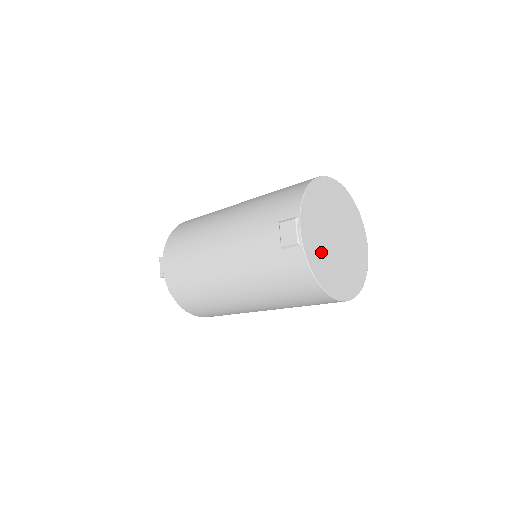
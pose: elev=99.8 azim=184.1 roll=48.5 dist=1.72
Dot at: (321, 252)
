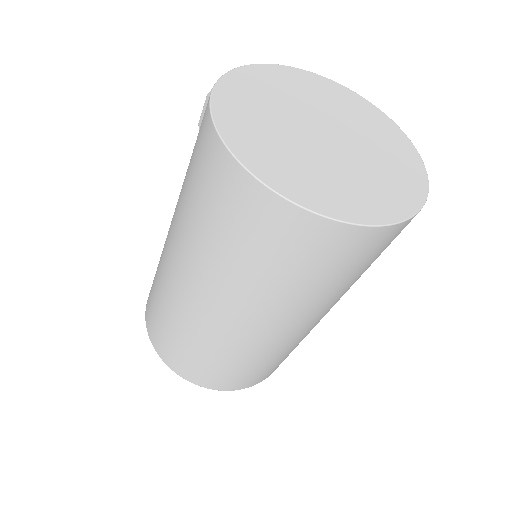
Dot at: (261, 122)
